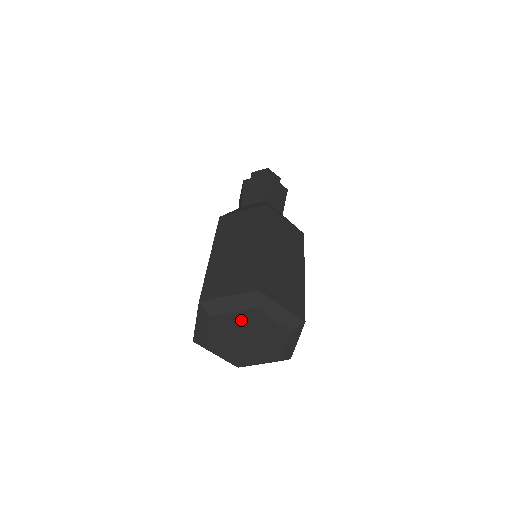
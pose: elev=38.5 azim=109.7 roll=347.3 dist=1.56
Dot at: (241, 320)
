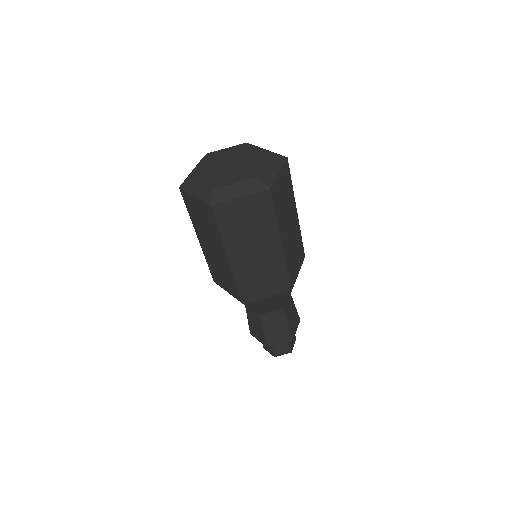
Dot at: (232, 152)
